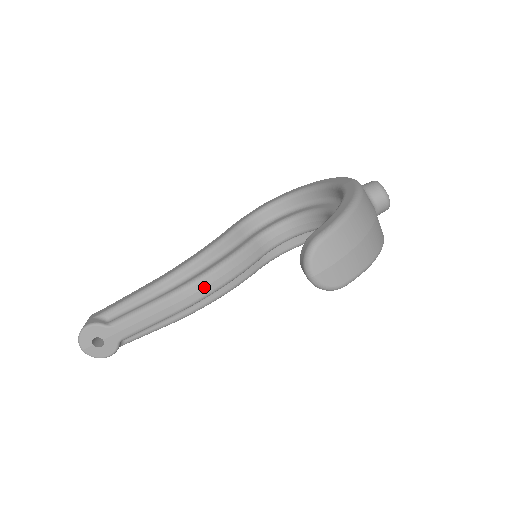
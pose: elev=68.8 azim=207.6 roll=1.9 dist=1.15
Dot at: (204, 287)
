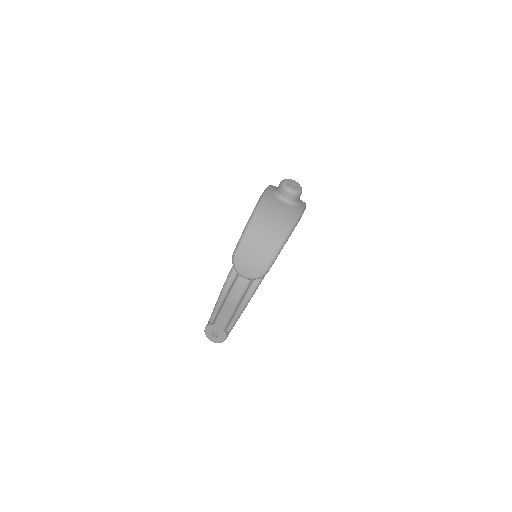
Dot at: (239, 287)
